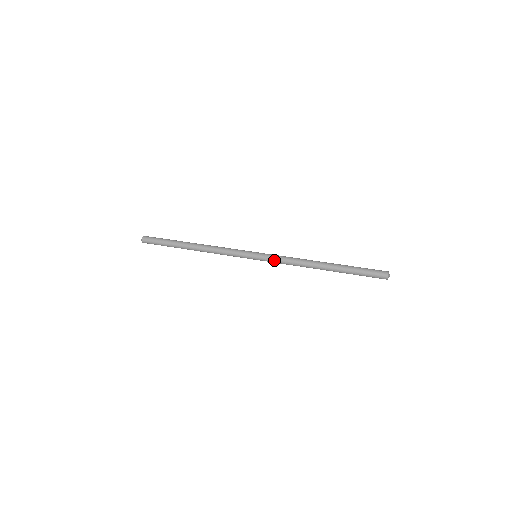
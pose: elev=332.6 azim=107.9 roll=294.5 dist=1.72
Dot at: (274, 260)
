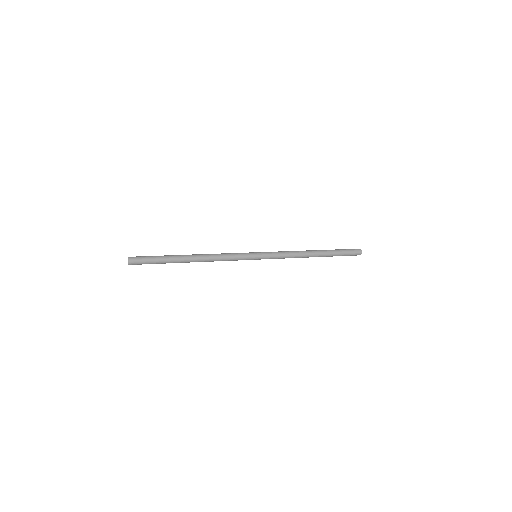
Dot at: (274, 252)
